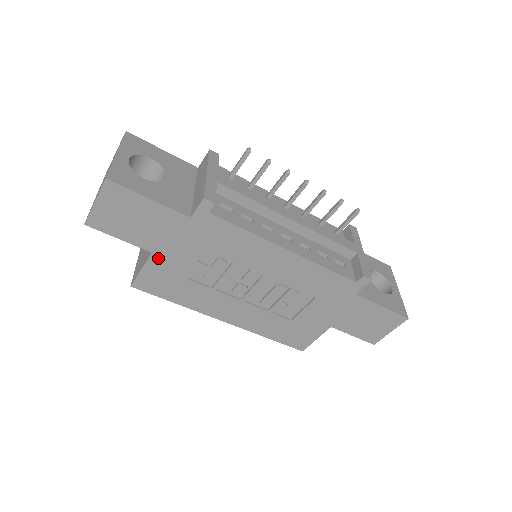
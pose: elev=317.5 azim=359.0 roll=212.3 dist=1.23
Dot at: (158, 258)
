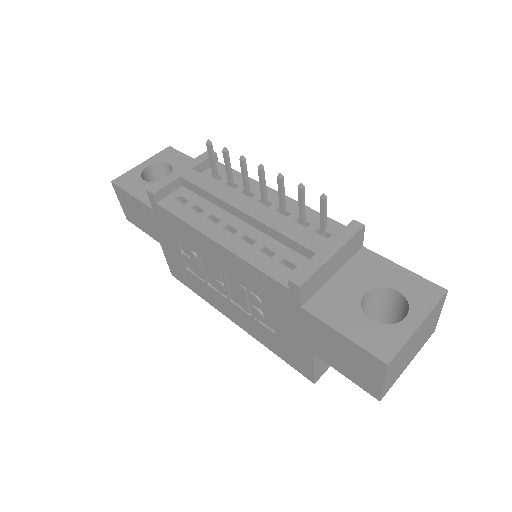
Dot at: (165, 249)
